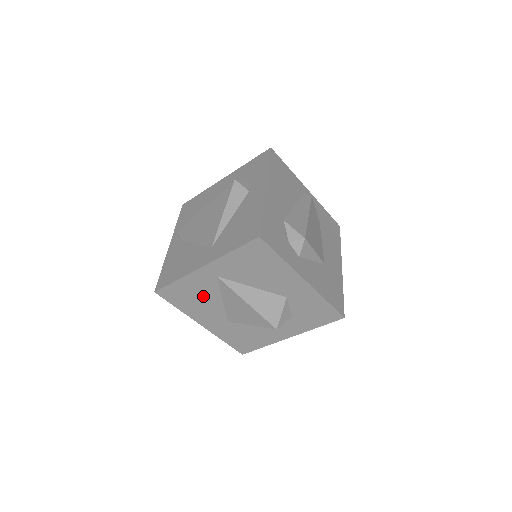
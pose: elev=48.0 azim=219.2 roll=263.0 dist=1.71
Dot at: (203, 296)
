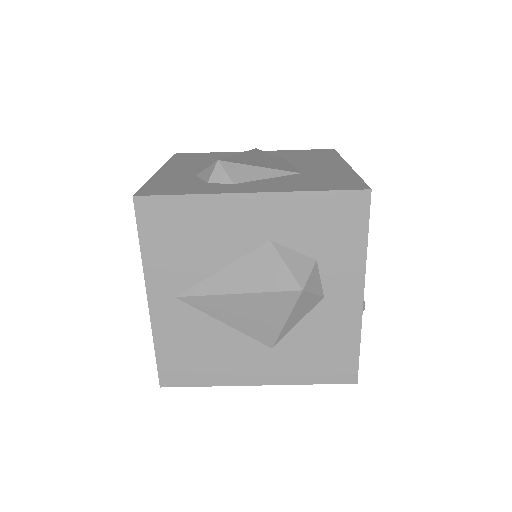
Dot at: (202, 340)
